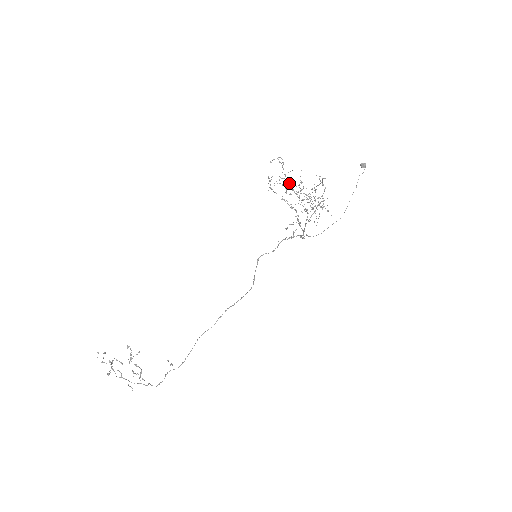
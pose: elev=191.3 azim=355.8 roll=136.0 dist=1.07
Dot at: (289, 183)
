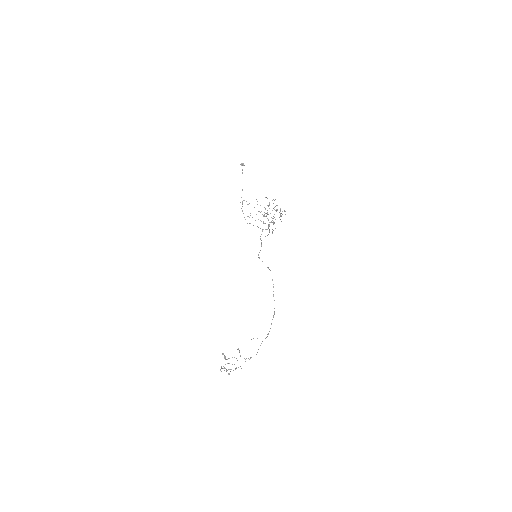
Dot at: (261, 211)
